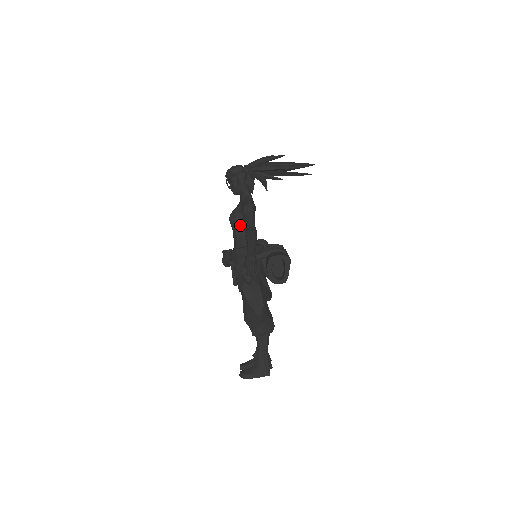
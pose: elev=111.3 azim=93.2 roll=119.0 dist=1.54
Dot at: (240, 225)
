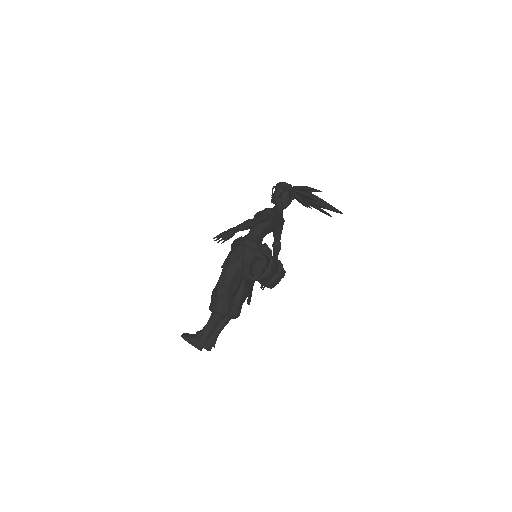
Dot at: occluded
